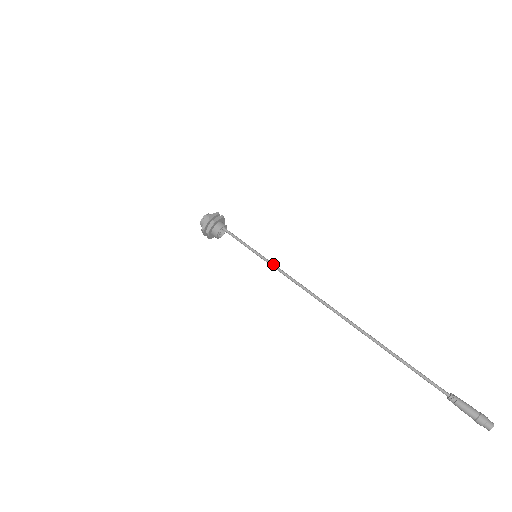
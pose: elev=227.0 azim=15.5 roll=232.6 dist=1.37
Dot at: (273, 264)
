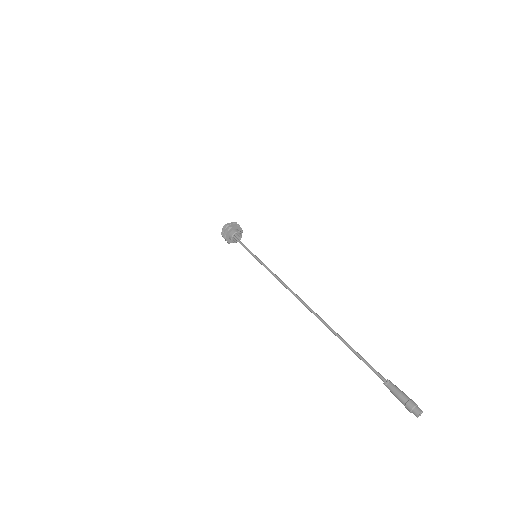
Dot at: occluded
